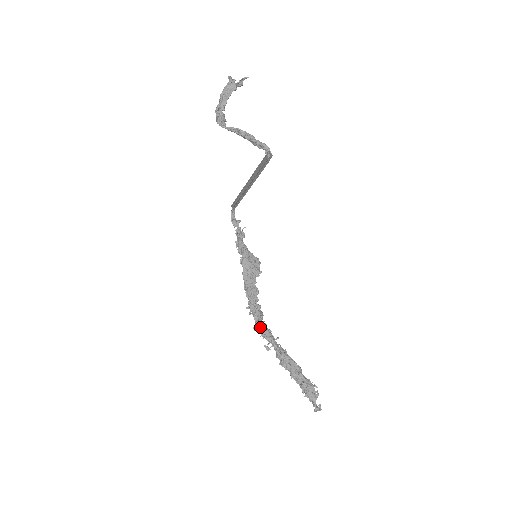
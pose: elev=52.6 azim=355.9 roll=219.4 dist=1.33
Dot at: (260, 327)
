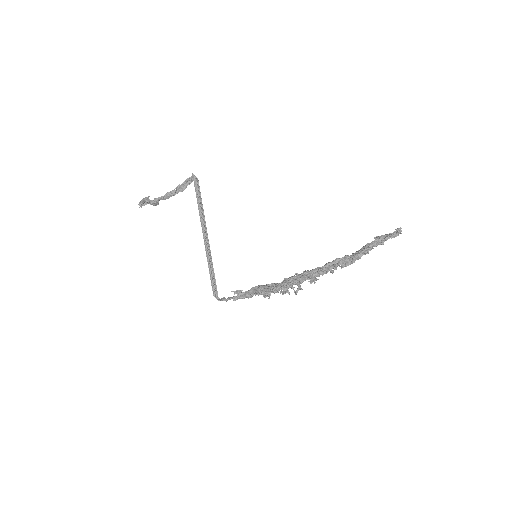
Dot at: (313, 271)
